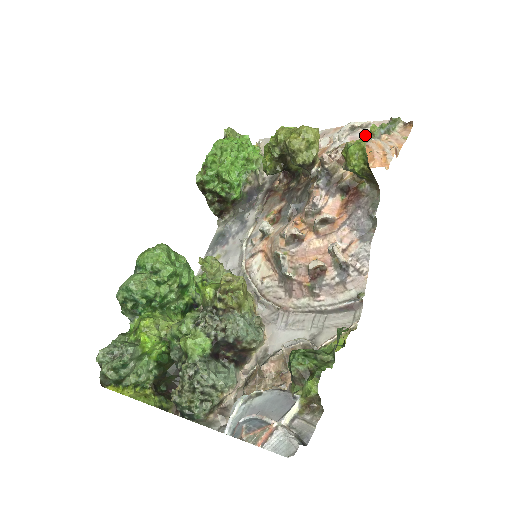
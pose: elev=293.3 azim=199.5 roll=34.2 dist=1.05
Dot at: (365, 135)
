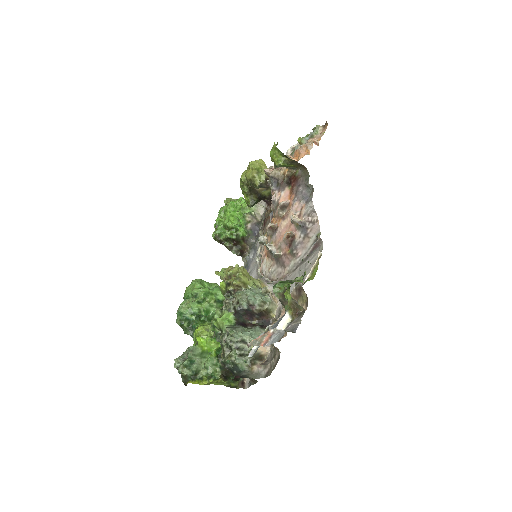
Dot at: occluded
